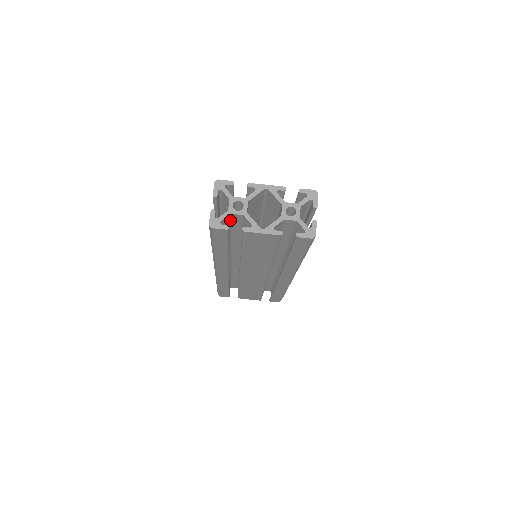
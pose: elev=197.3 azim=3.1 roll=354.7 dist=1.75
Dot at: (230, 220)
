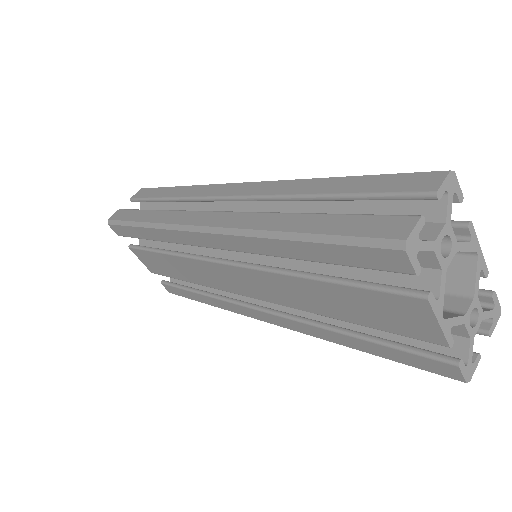
Dot at: occluded
